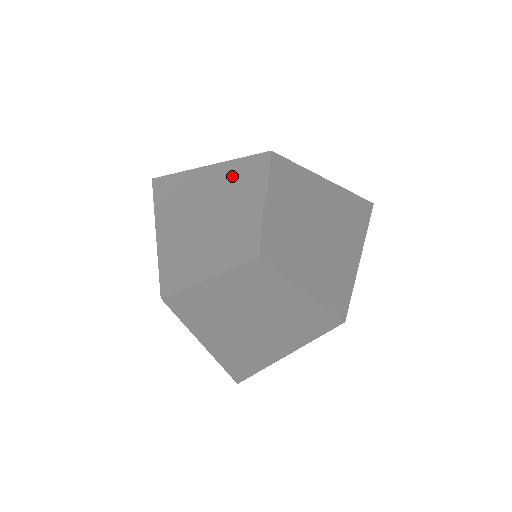
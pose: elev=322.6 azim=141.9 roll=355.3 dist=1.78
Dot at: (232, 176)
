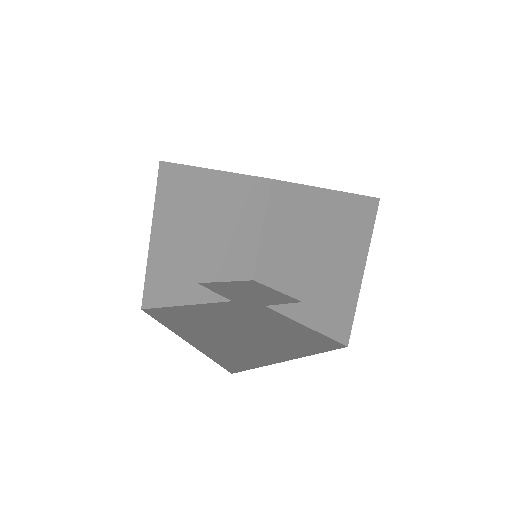
Dot at: (234, 191)
